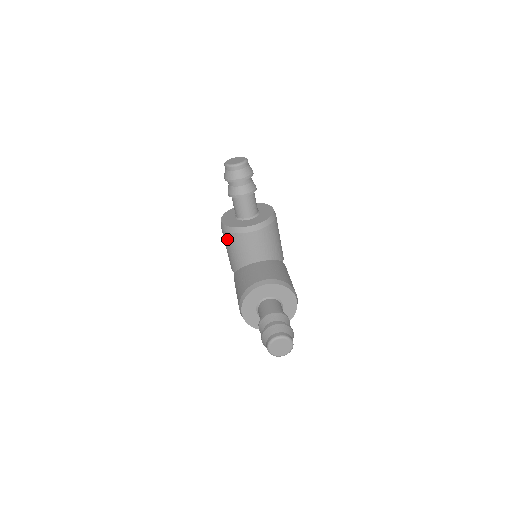
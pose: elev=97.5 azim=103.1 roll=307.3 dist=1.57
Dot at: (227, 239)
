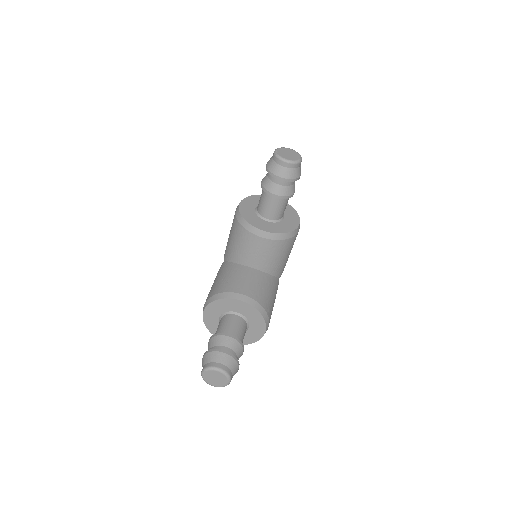
Dot at: (234, 226)
